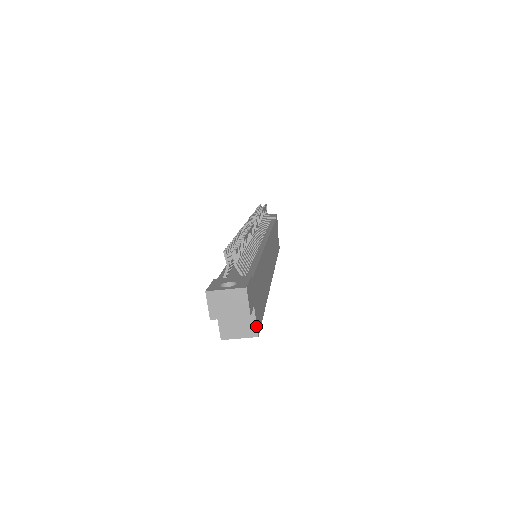
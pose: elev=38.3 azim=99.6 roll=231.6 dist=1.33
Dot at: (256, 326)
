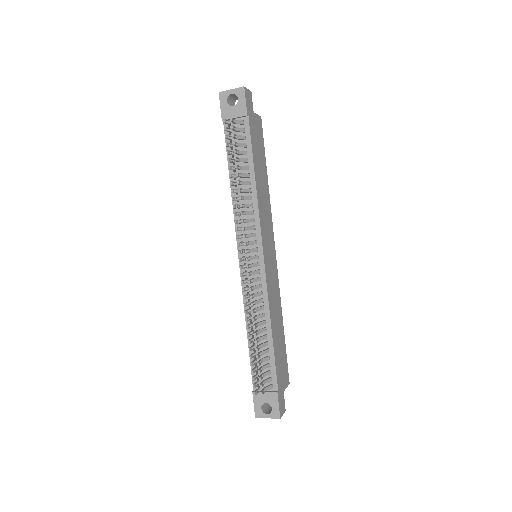
Dot at: (287, 386)
